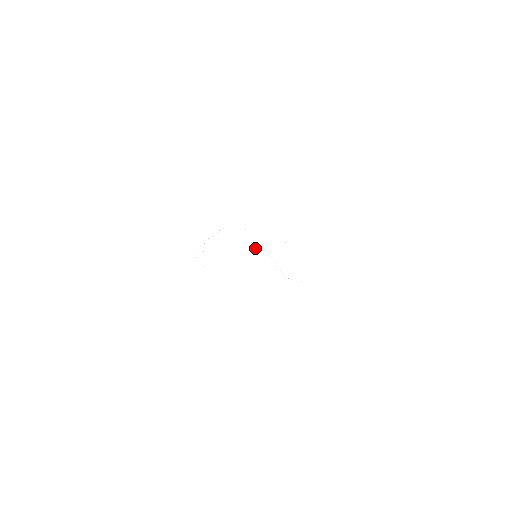
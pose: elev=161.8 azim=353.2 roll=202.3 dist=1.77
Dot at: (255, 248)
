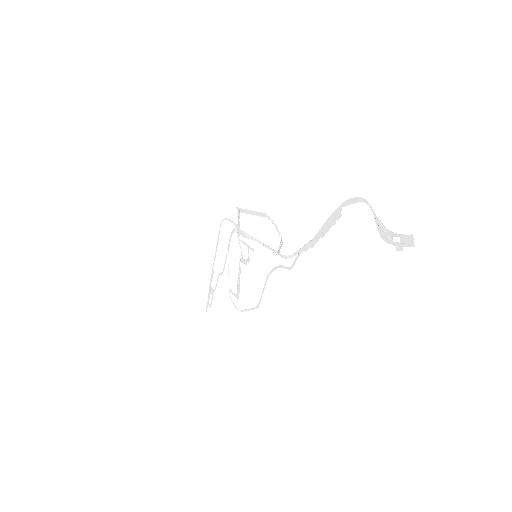
Dot at: (250, 247)
